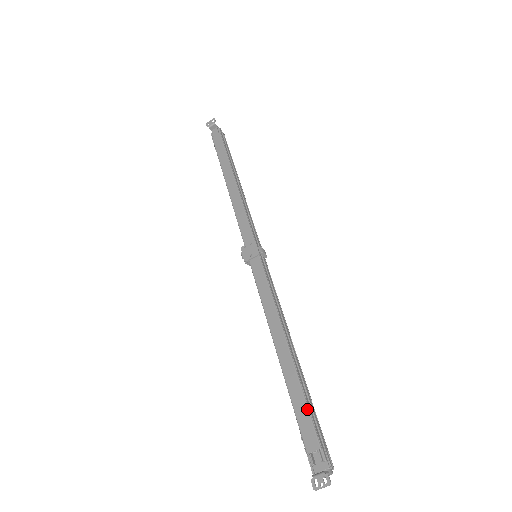
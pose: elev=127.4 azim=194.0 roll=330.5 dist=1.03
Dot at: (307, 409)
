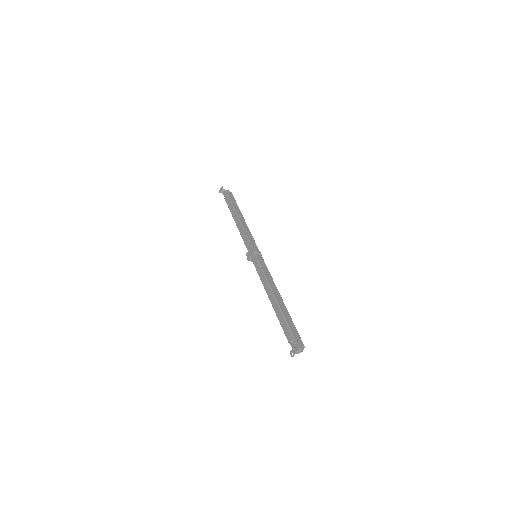
Dot at: (285, 322)
